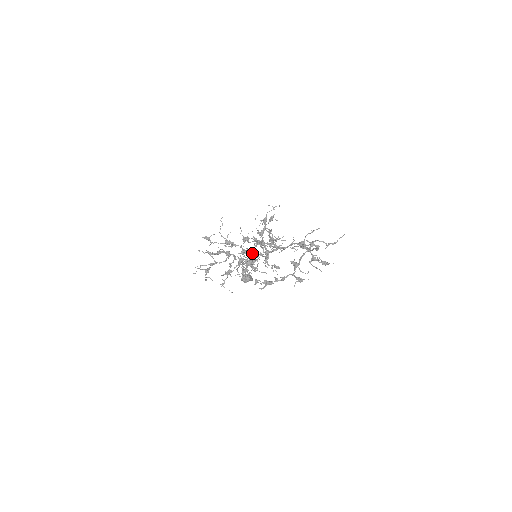
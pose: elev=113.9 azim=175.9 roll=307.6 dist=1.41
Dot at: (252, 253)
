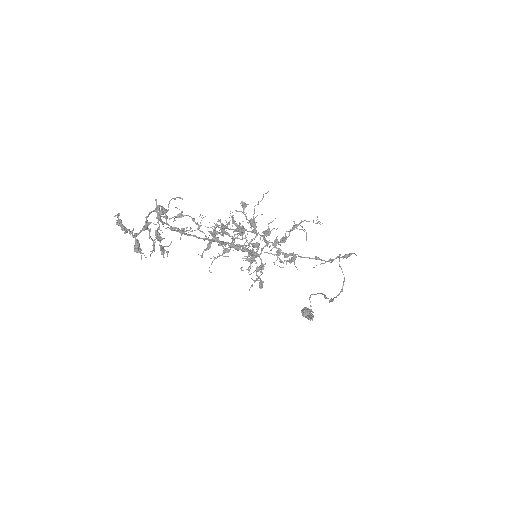
Dot at: (257, 250)
